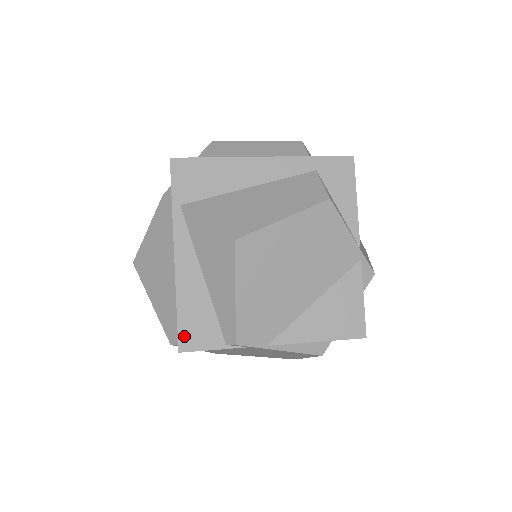
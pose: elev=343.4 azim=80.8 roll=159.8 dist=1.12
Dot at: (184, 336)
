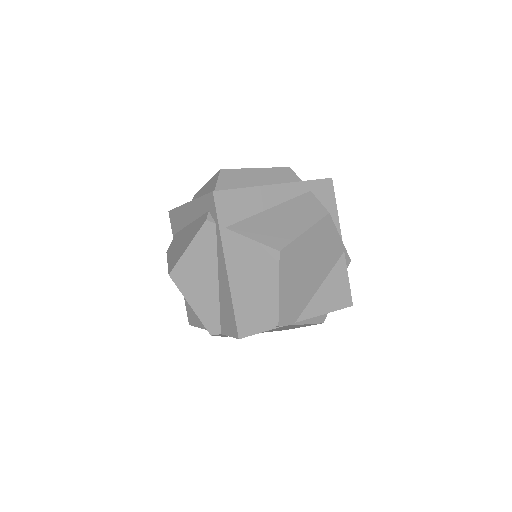
Dot at: (241, 326)
